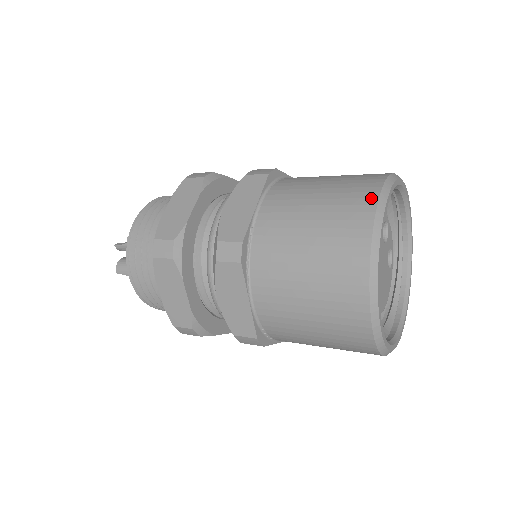
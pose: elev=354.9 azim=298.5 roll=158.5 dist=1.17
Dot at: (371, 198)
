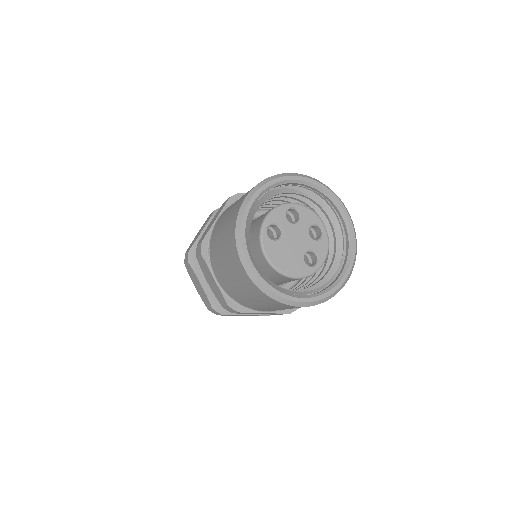
Dot at: occluded
